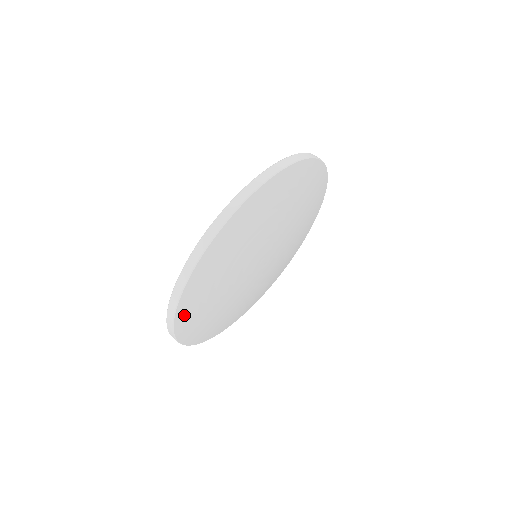
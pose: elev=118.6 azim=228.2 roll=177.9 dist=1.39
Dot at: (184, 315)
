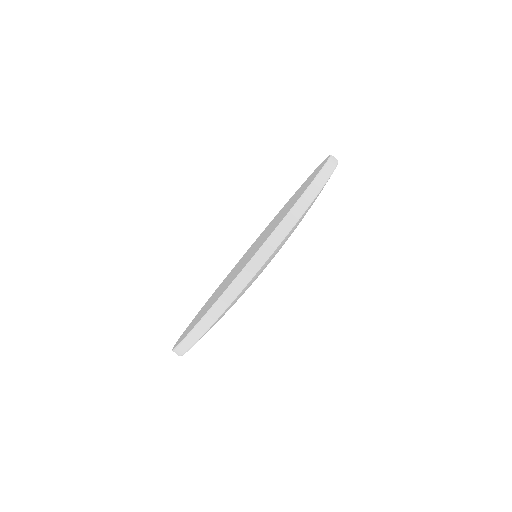
Dot at: occluded
